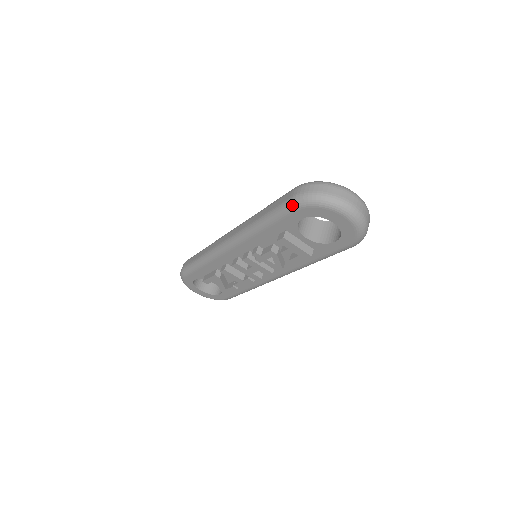
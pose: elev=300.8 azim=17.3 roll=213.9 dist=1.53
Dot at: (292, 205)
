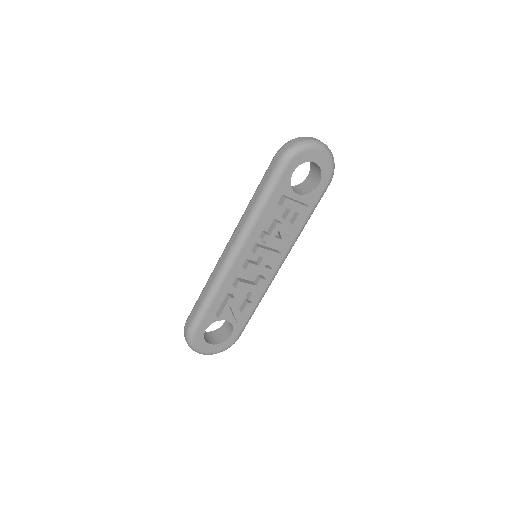
Dot at: (283, 163)
